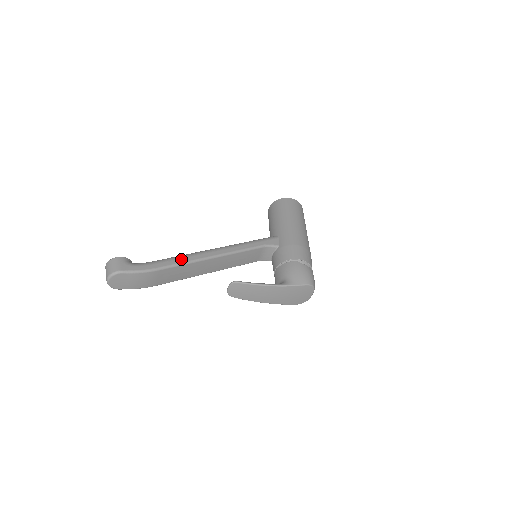
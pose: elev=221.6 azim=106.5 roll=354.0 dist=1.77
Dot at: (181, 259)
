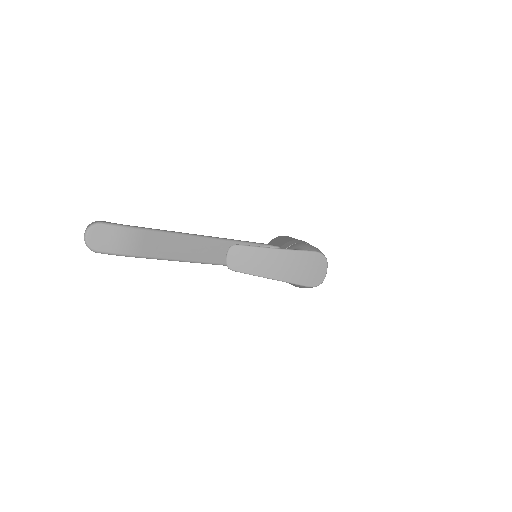
Dot at: (171, 231)
